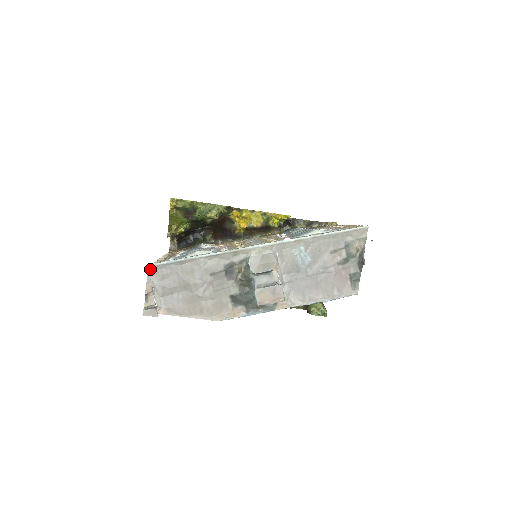
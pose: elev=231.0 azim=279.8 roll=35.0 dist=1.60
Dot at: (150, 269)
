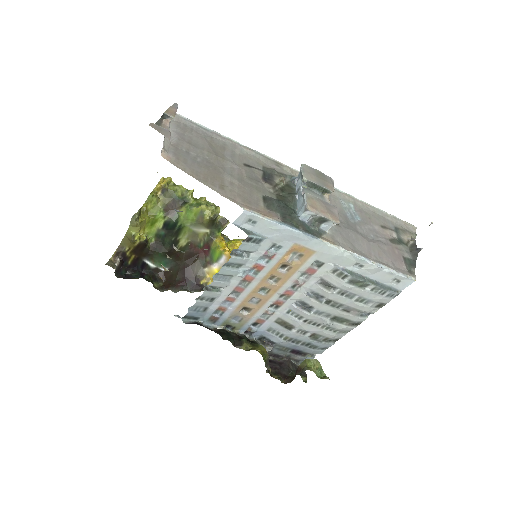
Dot at: occluded
